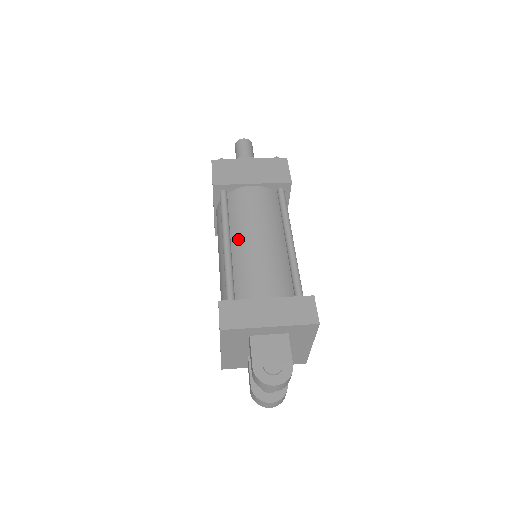
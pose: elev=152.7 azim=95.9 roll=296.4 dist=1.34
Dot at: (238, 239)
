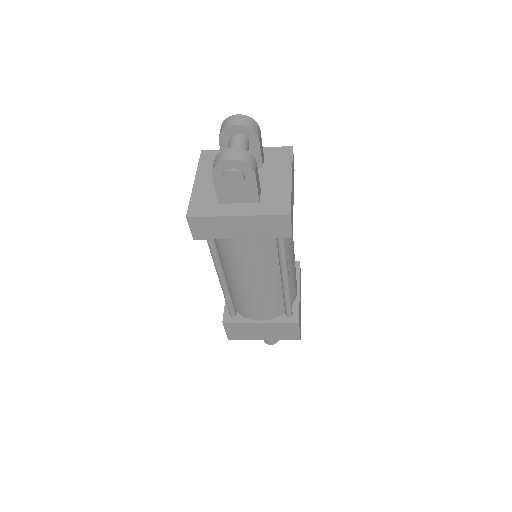
Dot at: occluded
